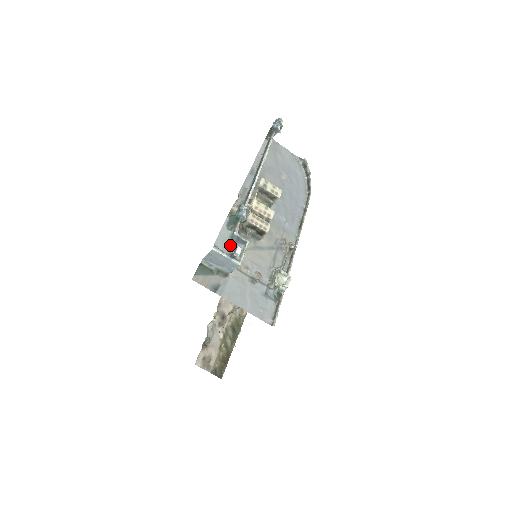
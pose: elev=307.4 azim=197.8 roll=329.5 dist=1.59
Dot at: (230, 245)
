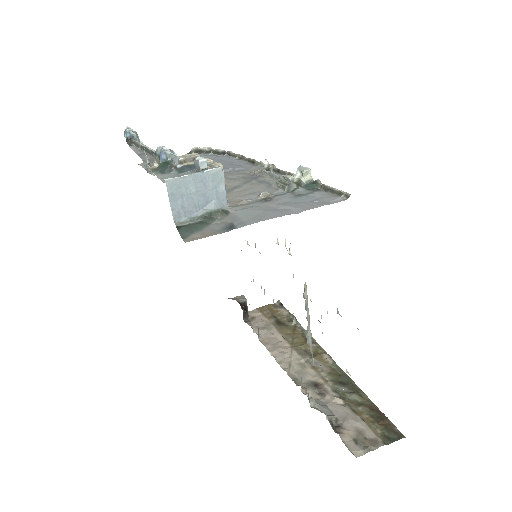
Dot at: occluded
